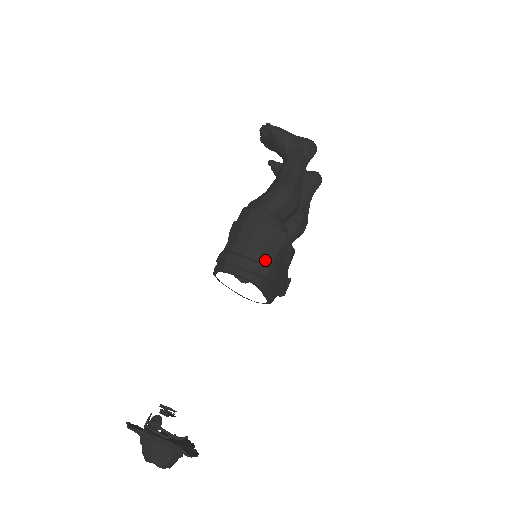
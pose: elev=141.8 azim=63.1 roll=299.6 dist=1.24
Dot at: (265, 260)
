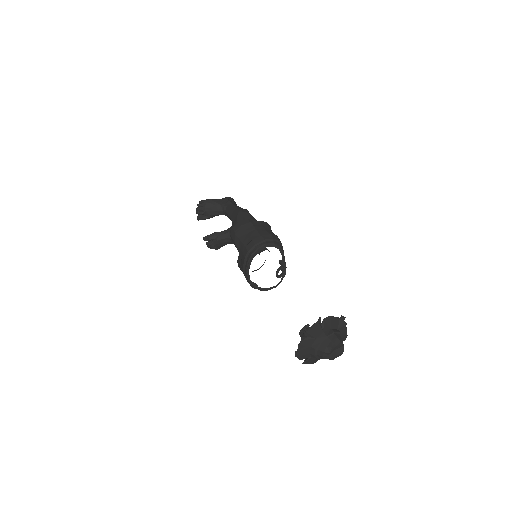
Dot at: occluded
